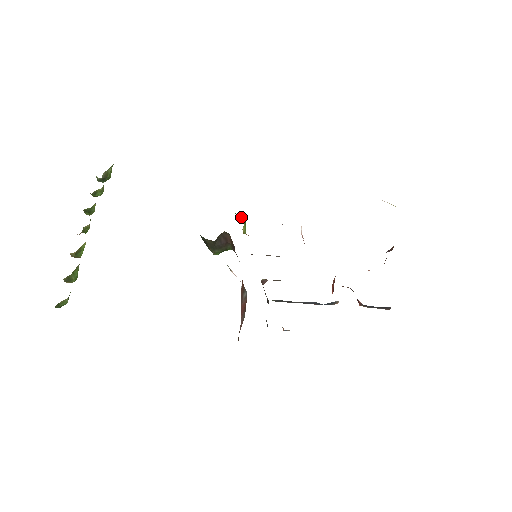
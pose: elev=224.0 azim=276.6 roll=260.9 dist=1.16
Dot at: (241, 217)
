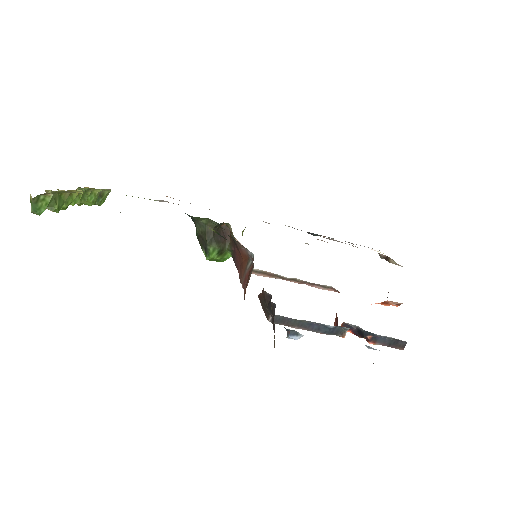
Dot at: occluded
